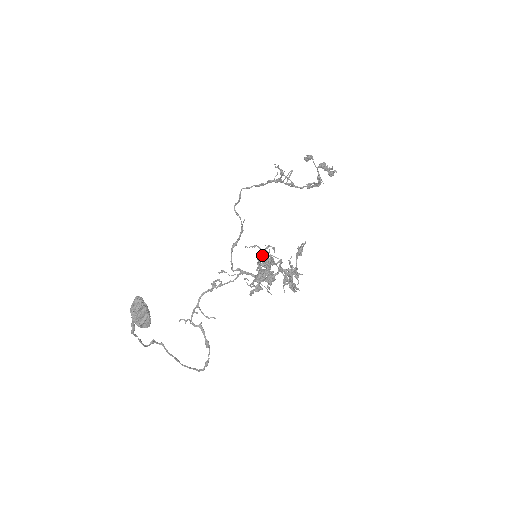
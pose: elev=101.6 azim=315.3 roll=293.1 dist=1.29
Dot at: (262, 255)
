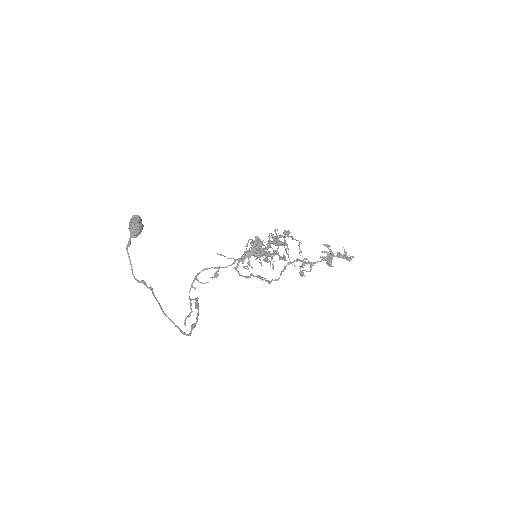
Dot at: occluded
